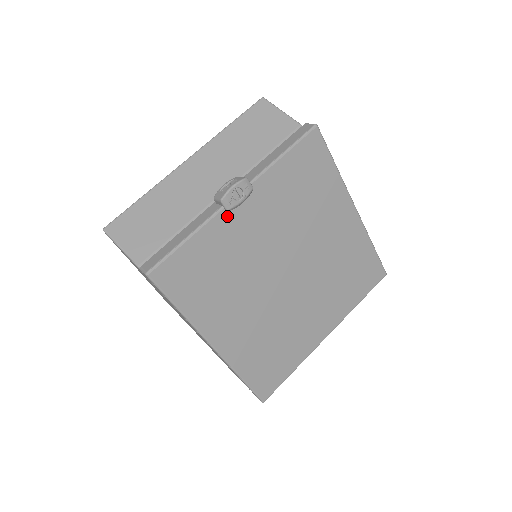
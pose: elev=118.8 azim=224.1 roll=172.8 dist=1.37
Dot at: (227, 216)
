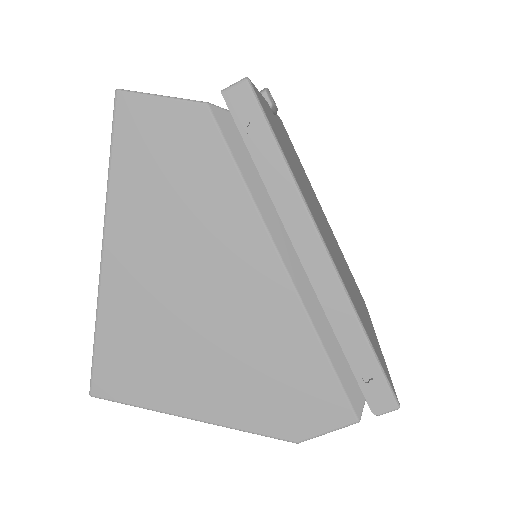
Dot at: (272, 112)
